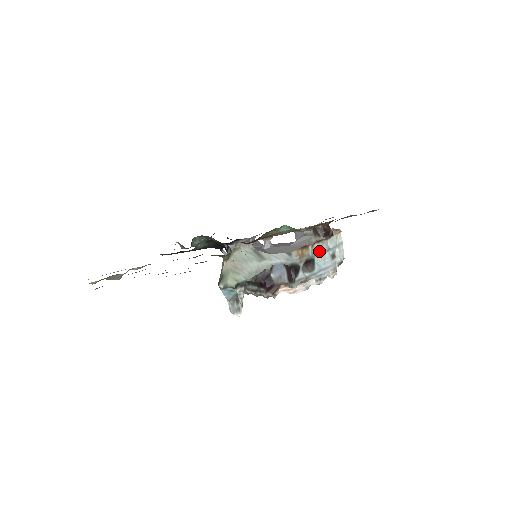
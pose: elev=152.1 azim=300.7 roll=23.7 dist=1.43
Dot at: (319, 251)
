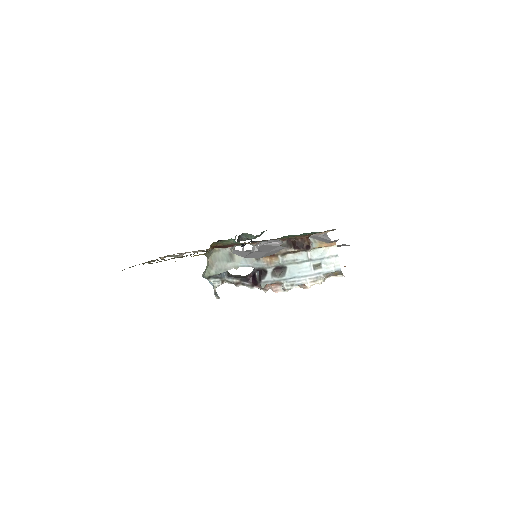
Dot at: (293, 260)
